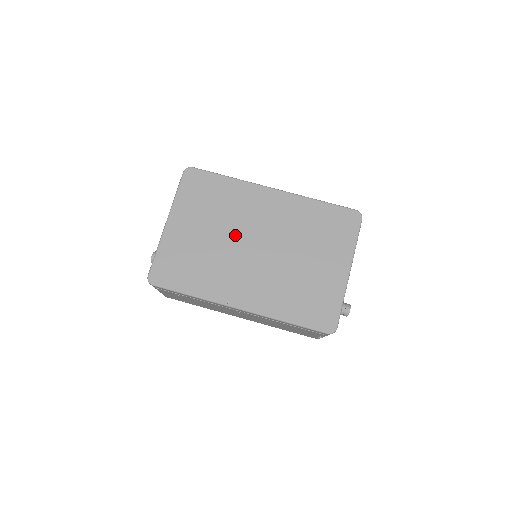
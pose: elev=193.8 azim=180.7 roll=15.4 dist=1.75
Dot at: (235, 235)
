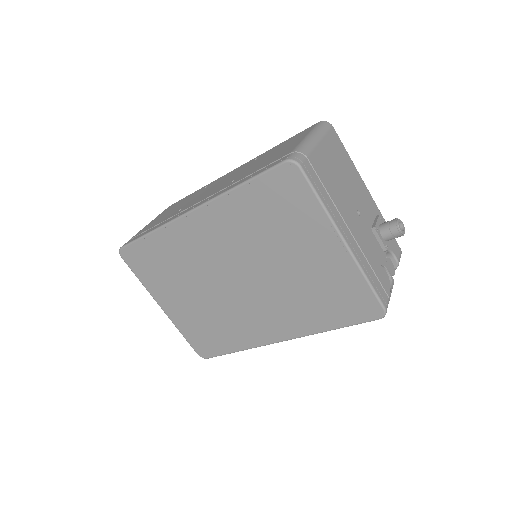
Dot at: (211, 284)
